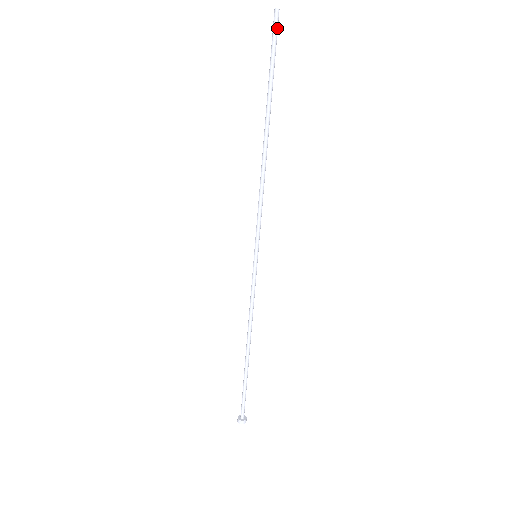
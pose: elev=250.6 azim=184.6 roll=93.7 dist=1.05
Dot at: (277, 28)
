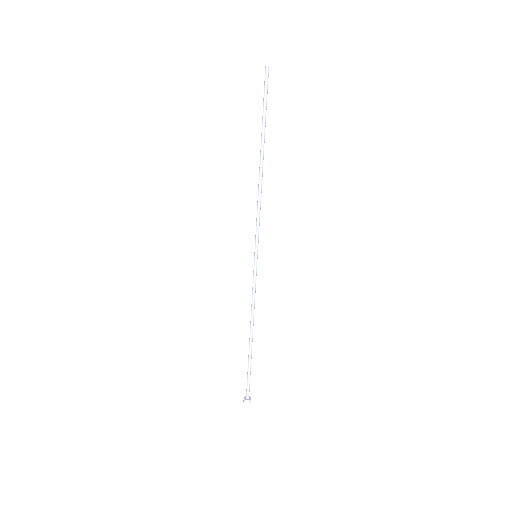
Dot at: (267, 79)
